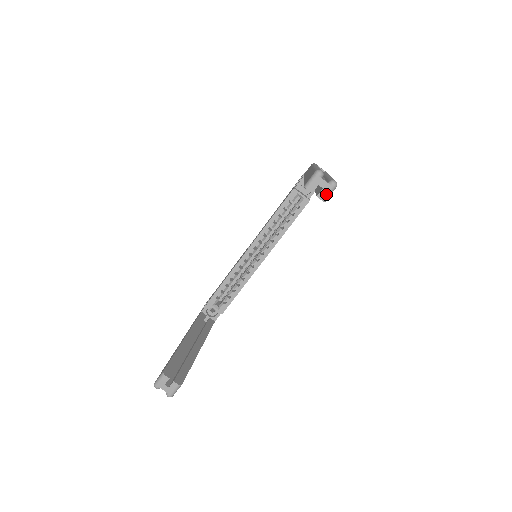
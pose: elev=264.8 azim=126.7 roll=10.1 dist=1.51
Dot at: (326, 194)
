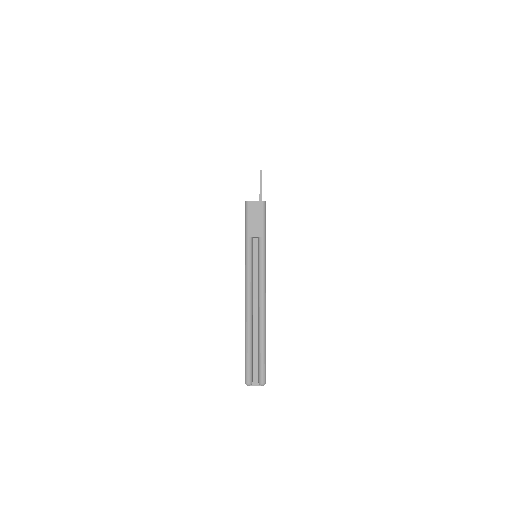
Dot at: occluded
